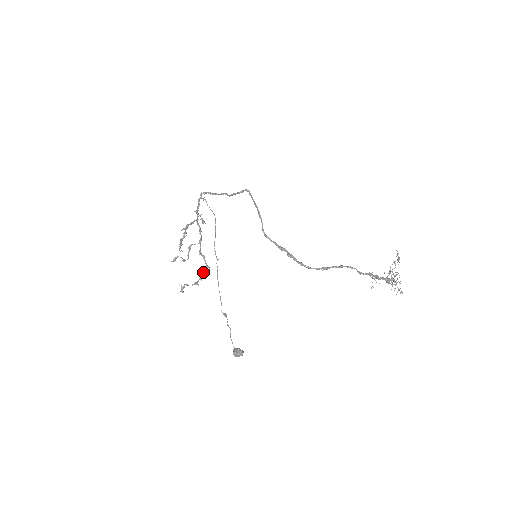
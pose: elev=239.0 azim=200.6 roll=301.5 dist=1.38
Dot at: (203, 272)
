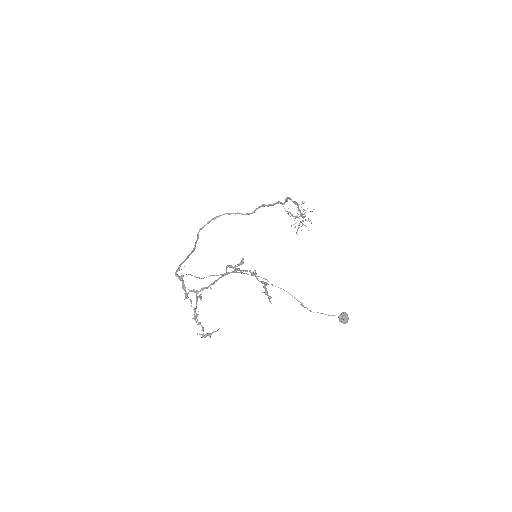
Dot at: (256, 278)
